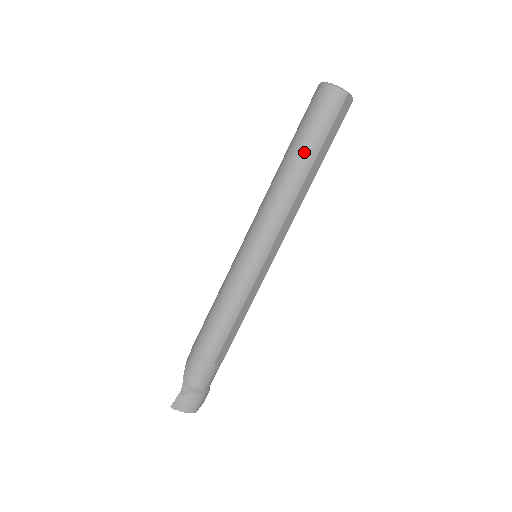
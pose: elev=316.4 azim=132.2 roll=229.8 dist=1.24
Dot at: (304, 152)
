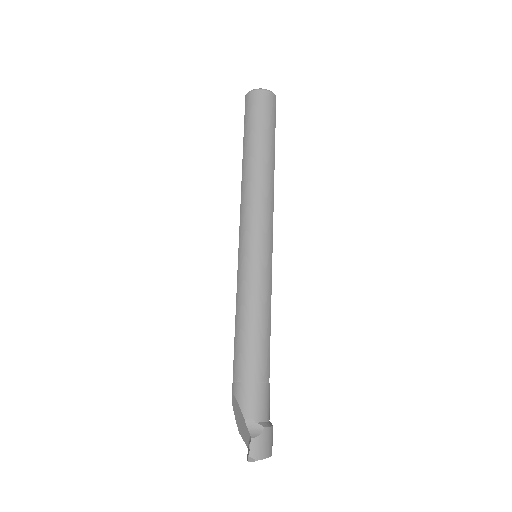
Dot at: (266, 145)
